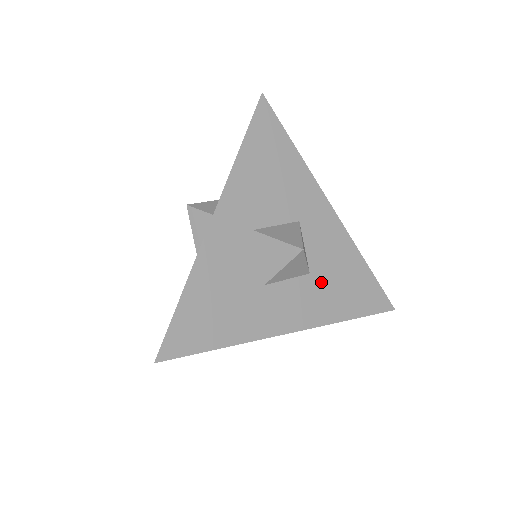
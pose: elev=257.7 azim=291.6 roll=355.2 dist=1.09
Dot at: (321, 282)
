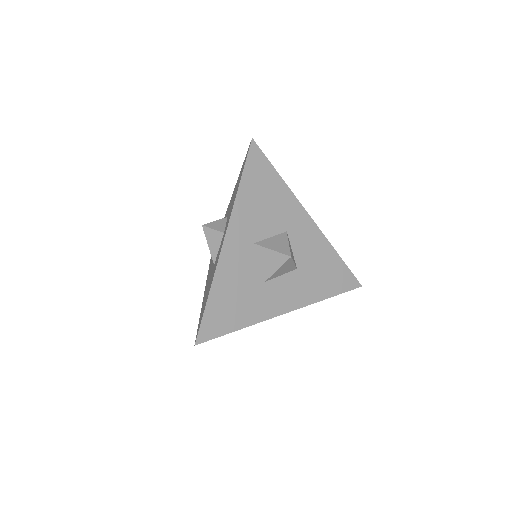
Dot at: (306, 274)
